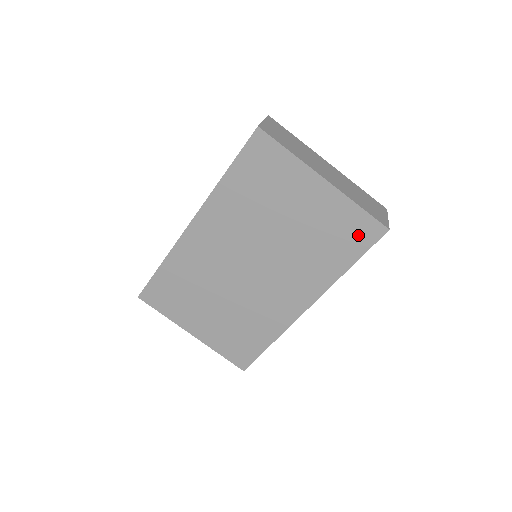
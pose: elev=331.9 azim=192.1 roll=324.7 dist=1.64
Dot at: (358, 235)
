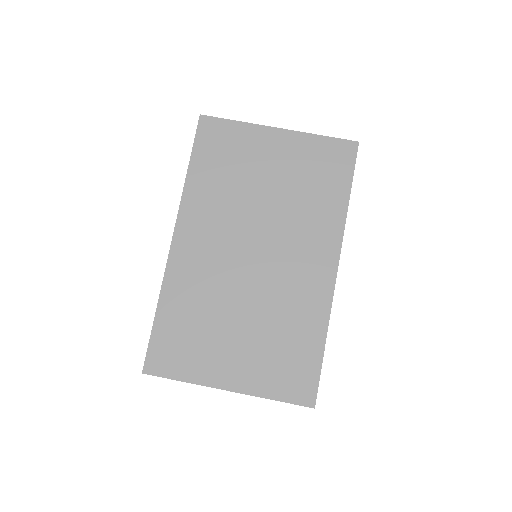
Dot at: (336, 161)
